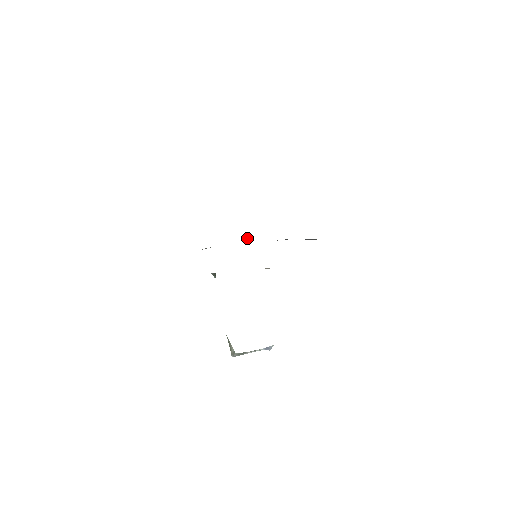
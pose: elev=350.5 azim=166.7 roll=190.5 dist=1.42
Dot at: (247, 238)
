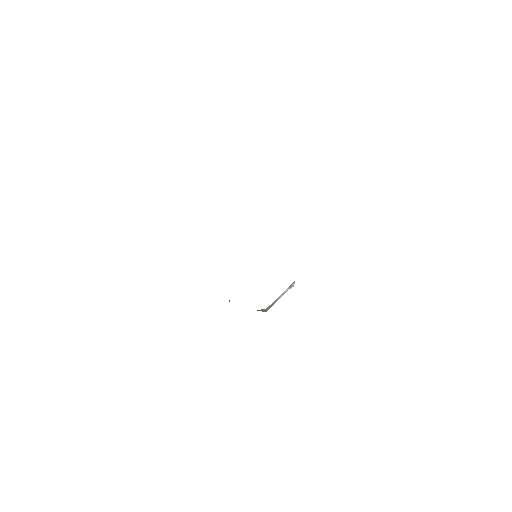
Dot at: occluded
